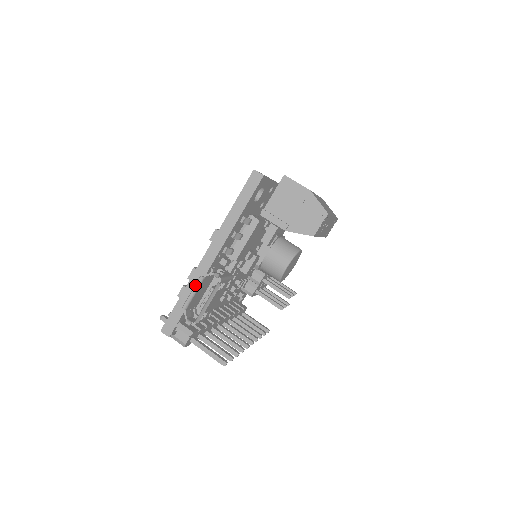
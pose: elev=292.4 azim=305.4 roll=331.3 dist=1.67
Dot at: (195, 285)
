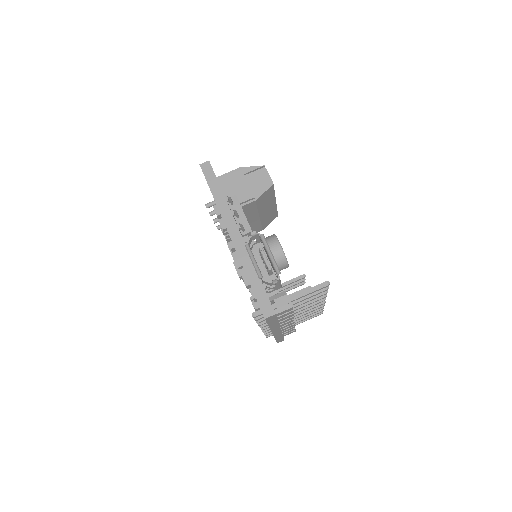
Dot at: (249, 254)
